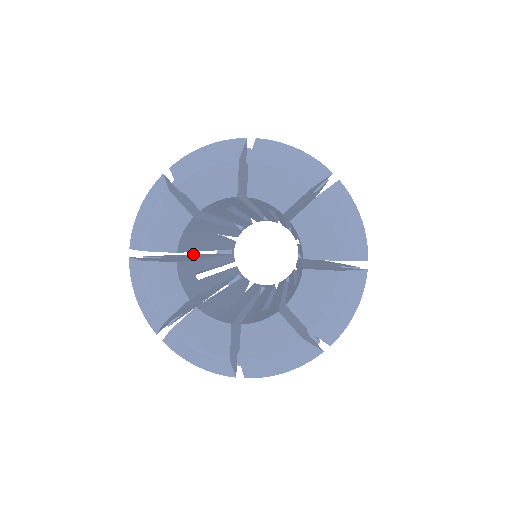
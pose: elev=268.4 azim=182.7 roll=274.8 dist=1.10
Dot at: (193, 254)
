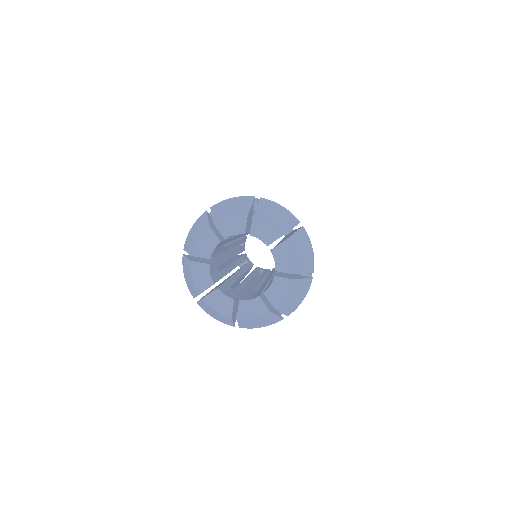
Dot at: occluded
